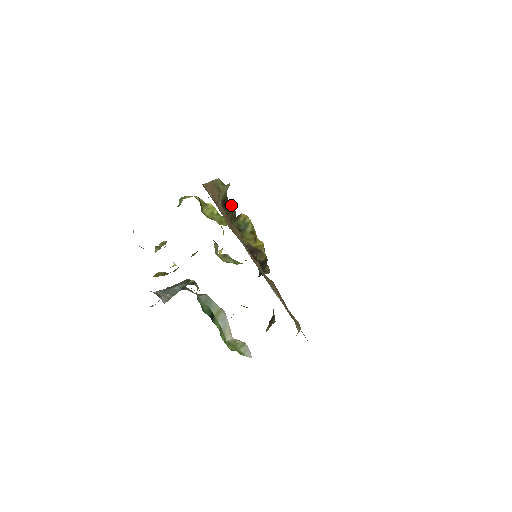
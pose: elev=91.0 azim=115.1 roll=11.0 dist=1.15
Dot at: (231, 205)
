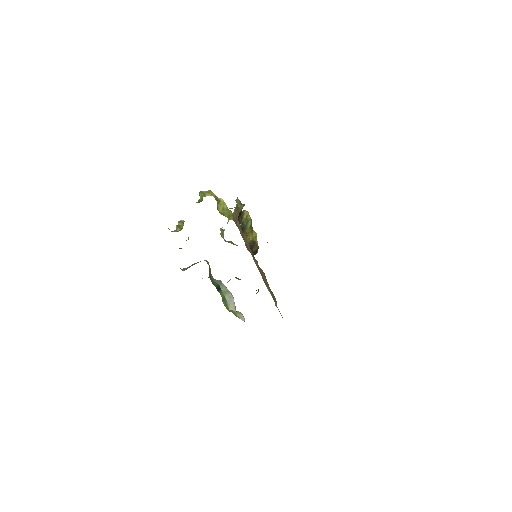
Dot at: (241, 212)
